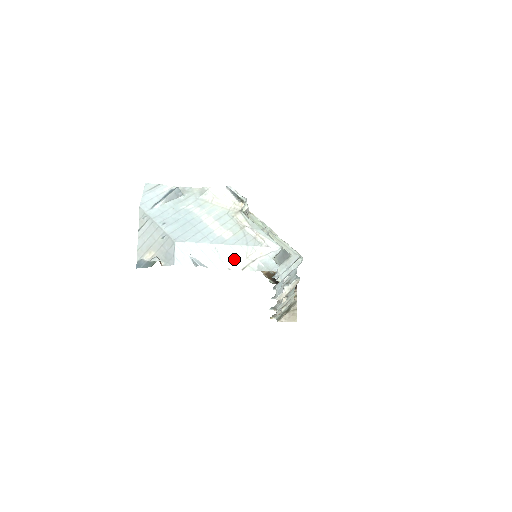
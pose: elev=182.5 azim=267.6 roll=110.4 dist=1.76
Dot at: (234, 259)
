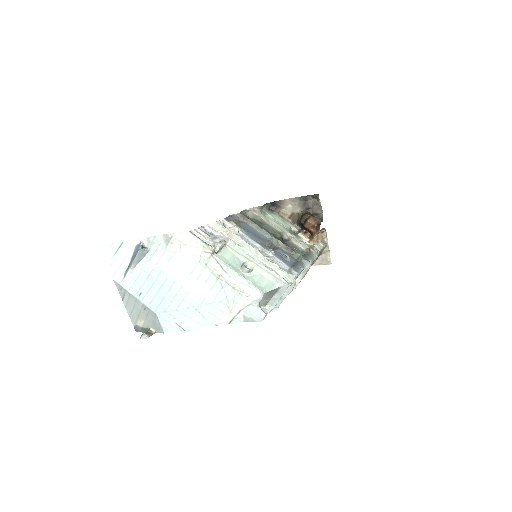
Dot at: (218, 315)
